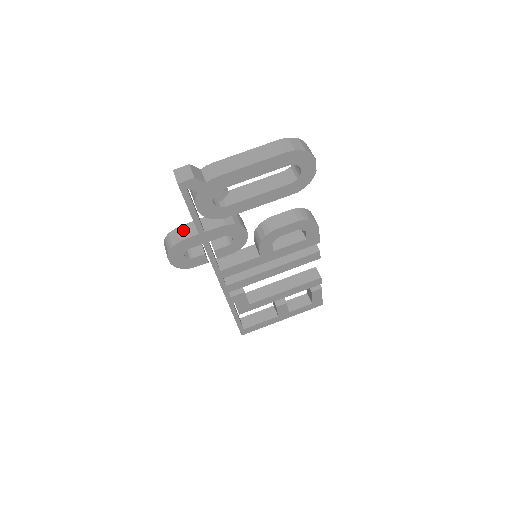
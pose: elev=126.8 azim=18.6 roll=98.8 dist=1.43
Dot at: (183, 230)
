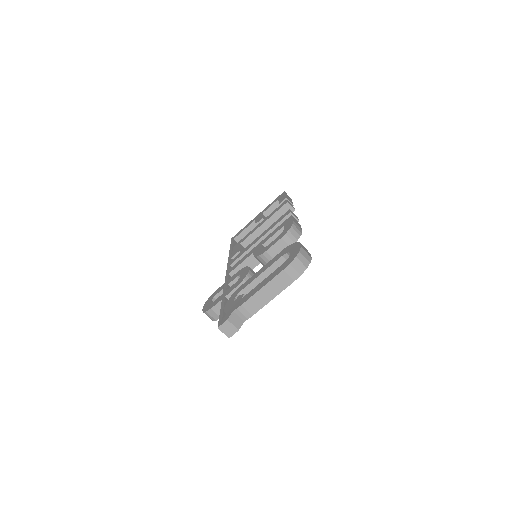
Dot at: (218, 309)
